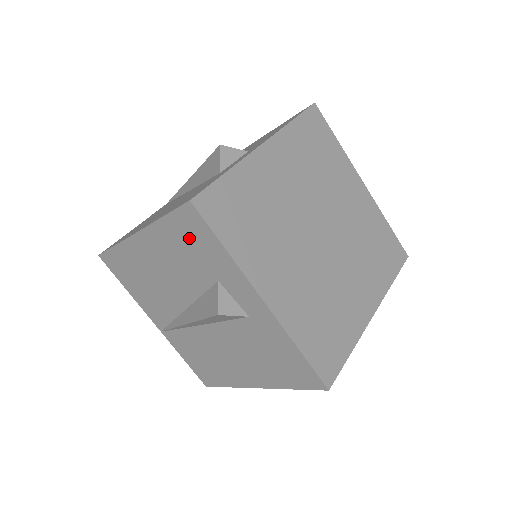
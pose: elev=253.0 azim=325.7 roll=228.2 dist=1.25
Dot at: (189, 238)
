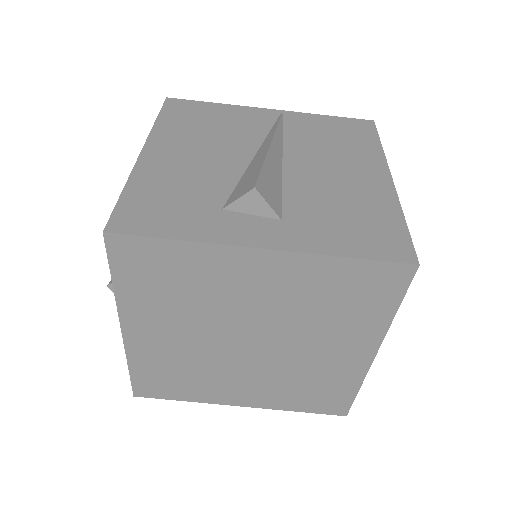
Dot at: occluded
